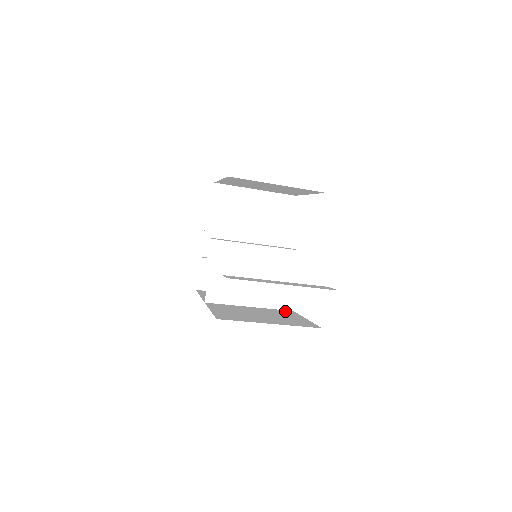
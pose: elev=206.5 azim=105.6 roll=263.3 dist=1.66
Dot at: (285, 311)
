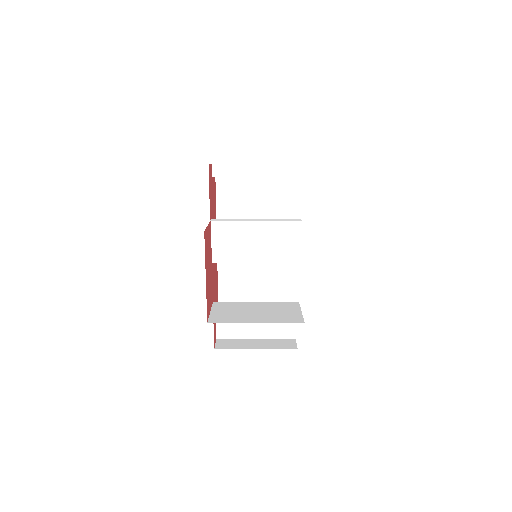
Dot at: occluded
